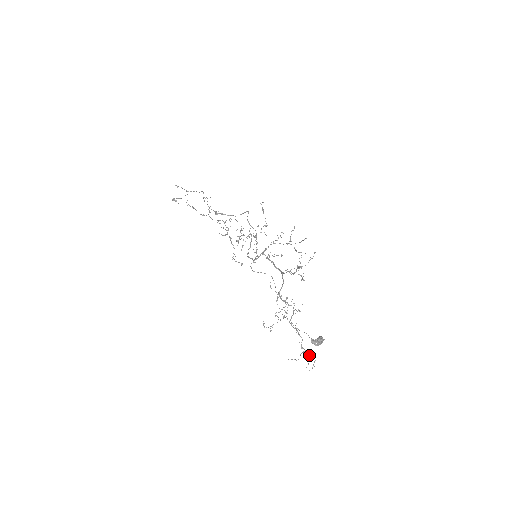
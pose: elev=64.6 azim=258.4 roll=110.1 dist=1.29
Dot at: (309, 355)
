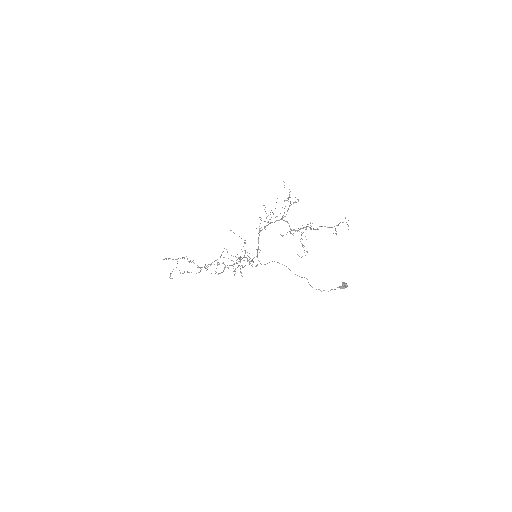
Dot at: occluded
